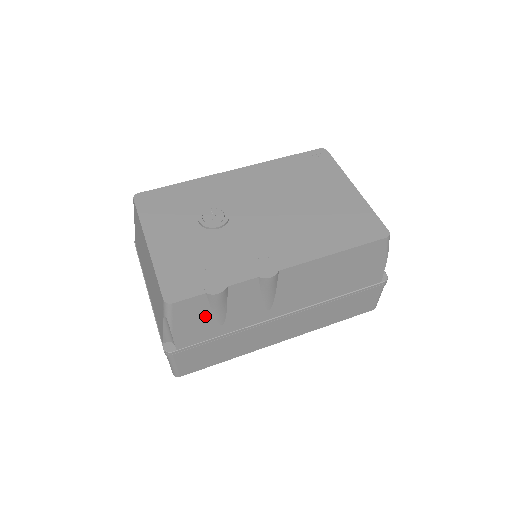
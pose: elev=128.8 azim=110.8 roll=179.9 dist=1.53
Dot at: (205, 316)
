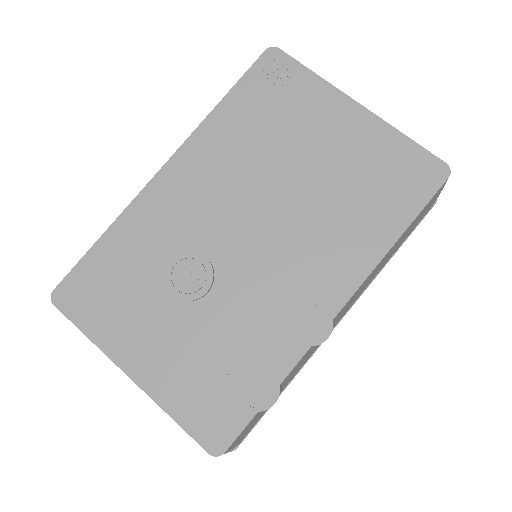
Dot at: (261, 412)
